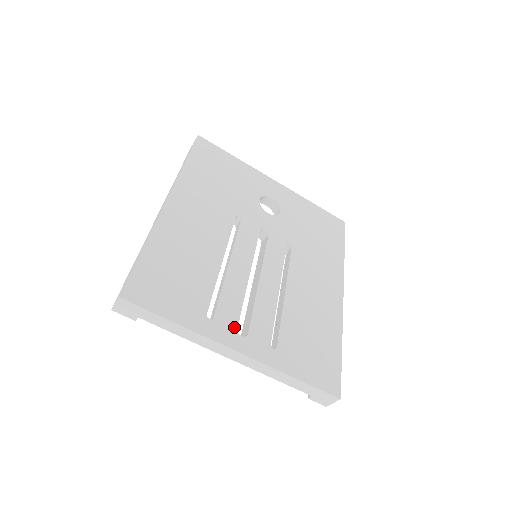
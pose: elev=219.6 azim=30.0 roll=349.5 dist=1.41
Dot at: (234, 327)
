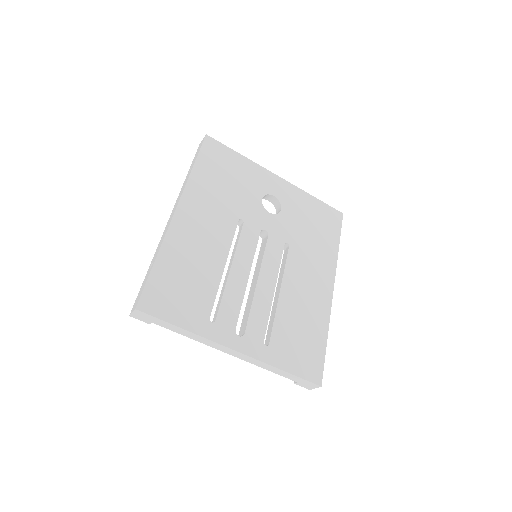
Dot at: (233, 328)
